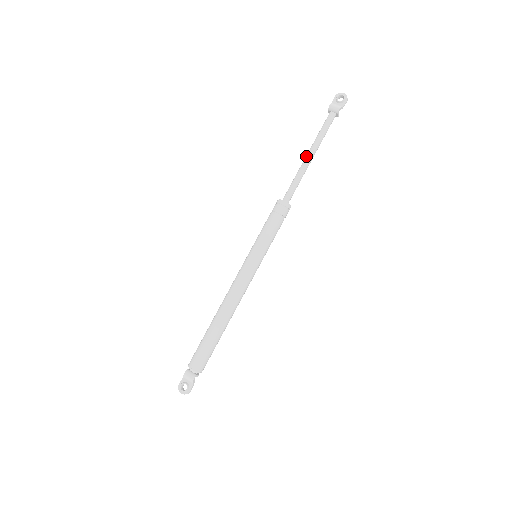
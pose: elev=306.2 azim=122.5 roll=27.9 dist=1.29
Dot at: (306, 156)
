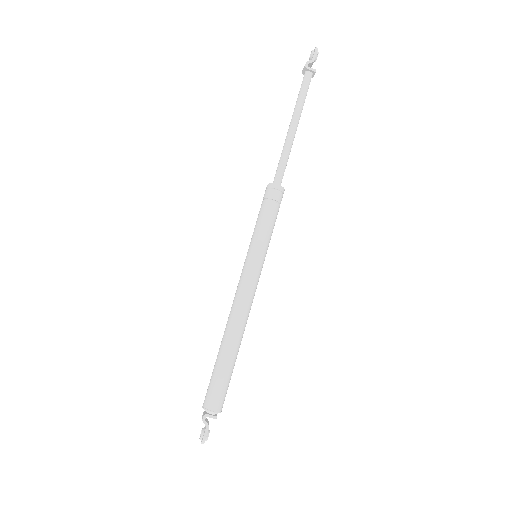
Dot at: (289, 130)
